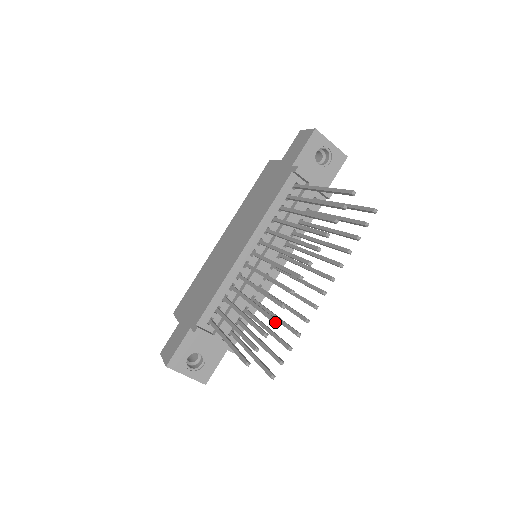
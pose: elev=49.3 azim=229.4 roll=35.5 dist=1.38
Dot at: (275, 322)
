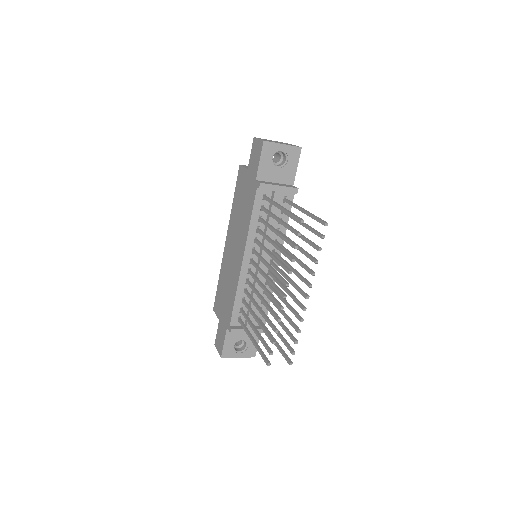
Dot at: occluded
